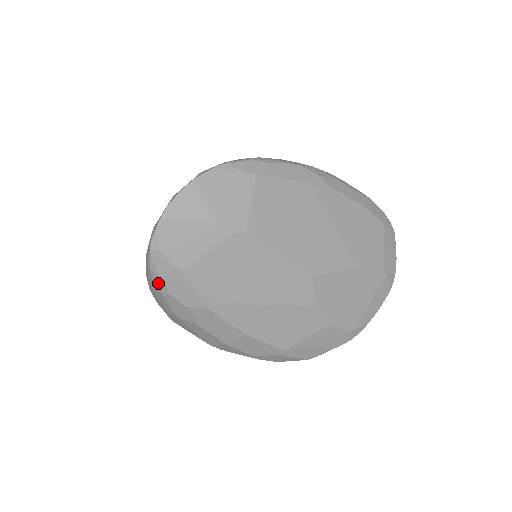
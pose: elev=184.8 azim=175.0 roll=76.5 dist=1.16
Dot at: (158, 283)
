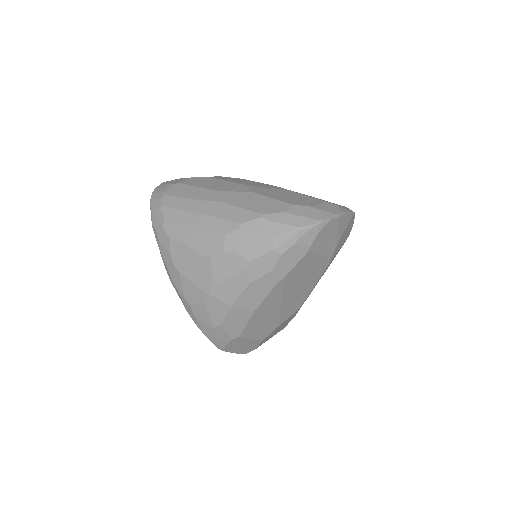
Dot at: (286, 242)
